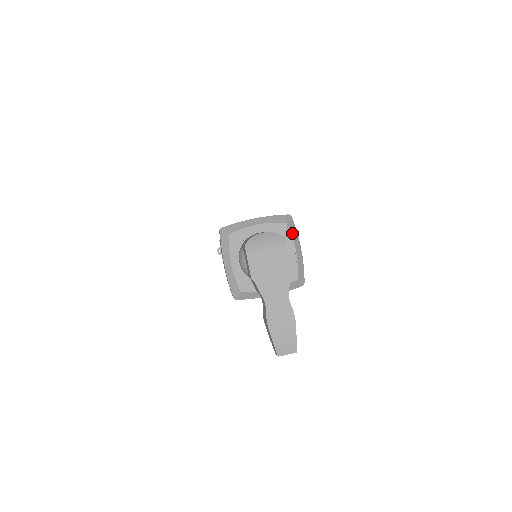
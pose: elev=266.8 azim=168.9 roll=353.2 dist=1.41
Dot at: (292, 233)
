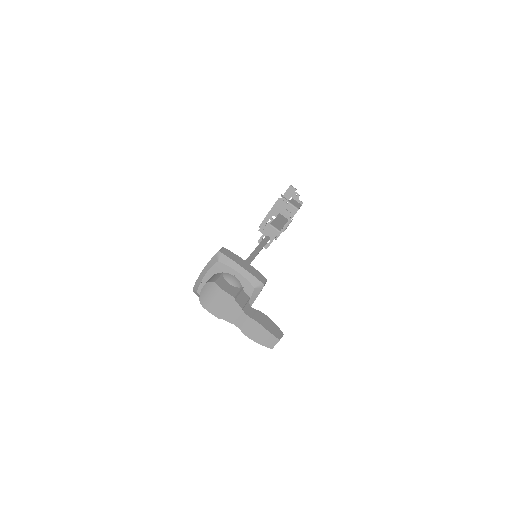
Dot at: (227, 264)
